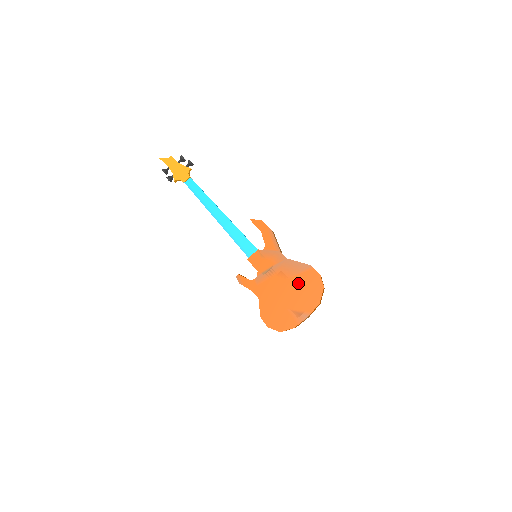
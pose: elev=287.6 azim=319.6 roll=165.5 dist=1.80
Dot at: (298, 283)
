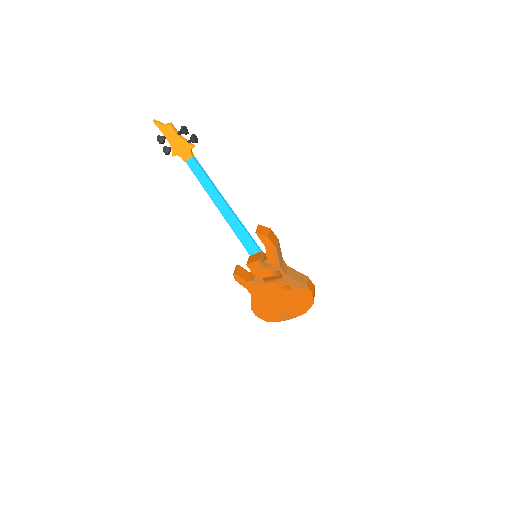
Dot at: (291, 295)
